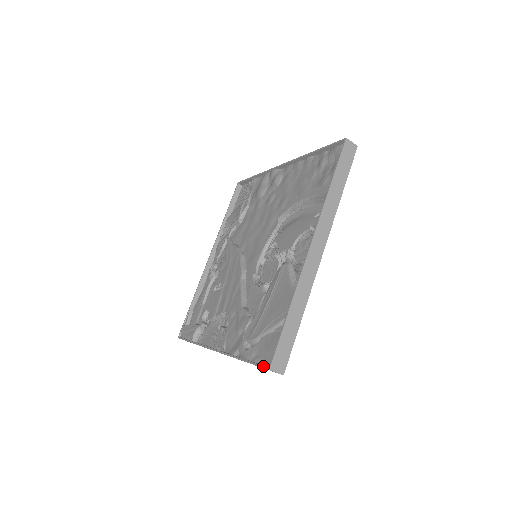
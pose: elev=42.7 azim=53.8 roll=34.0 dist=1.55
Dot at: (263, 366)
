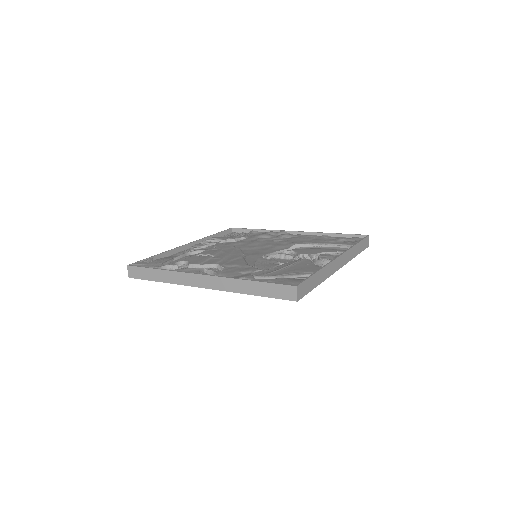
Dot at: (288, 284)
